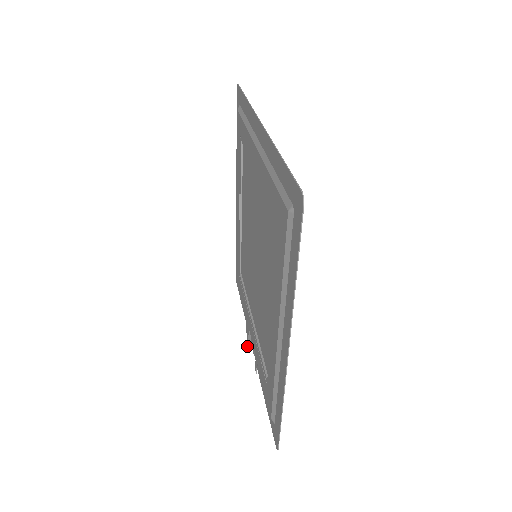
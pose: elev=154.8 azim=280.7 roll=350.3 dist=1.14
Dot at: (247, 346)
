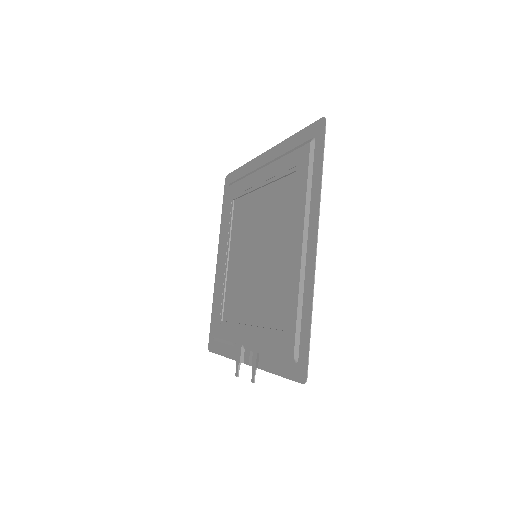
Dot at: (236, 374)
